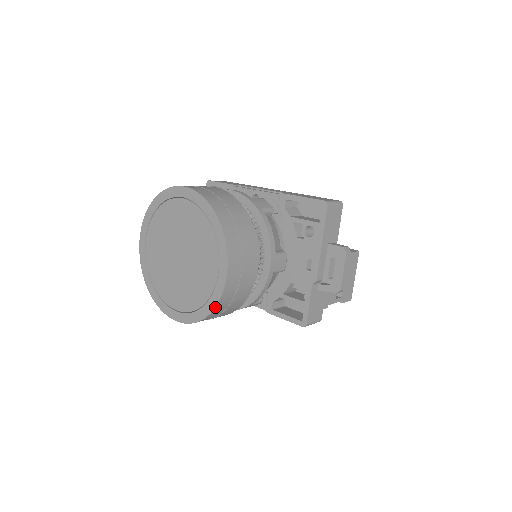
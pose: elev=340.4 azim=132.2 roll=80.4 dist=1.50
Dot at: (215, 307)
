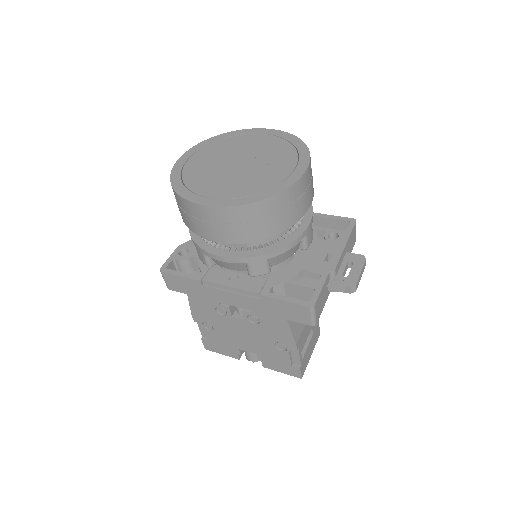
Dot at: (280, 192)
